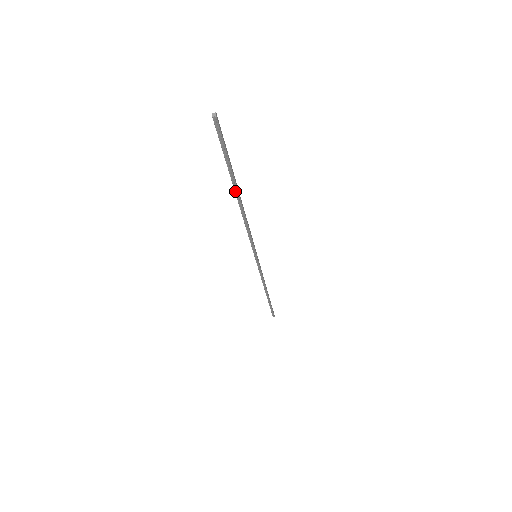
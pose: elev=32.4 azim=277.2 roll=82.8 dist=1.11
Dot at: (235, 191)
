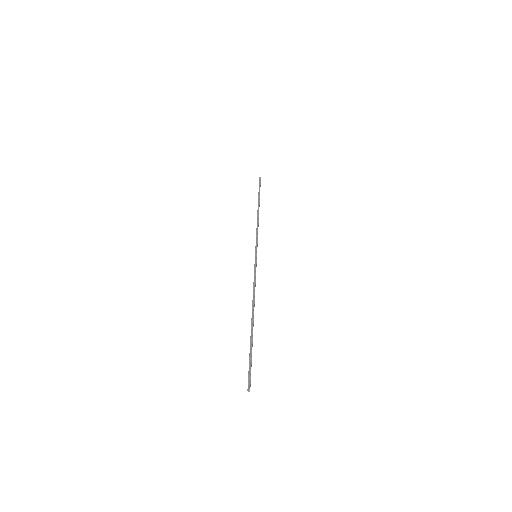
Dot at: (251, 327)
